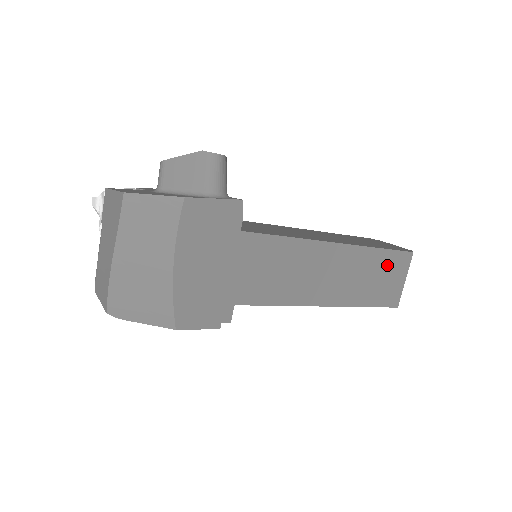
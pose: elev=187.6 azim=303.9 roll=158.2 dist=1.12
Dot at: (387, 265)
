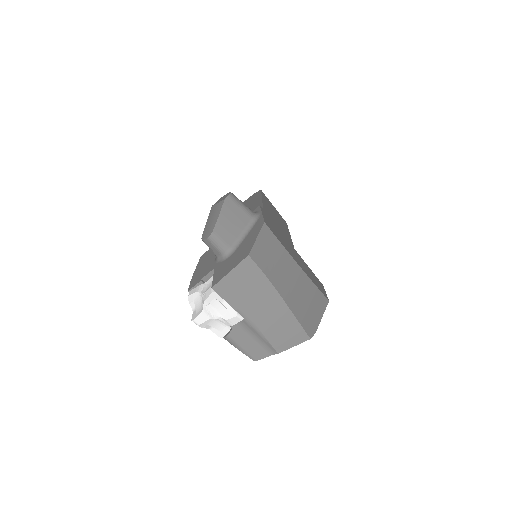
Dot at: (269, 204)
